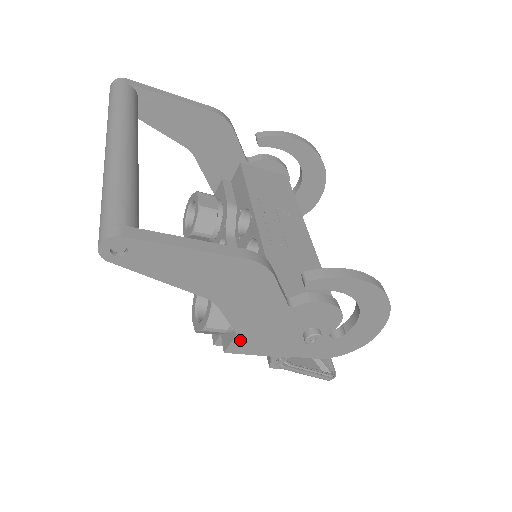
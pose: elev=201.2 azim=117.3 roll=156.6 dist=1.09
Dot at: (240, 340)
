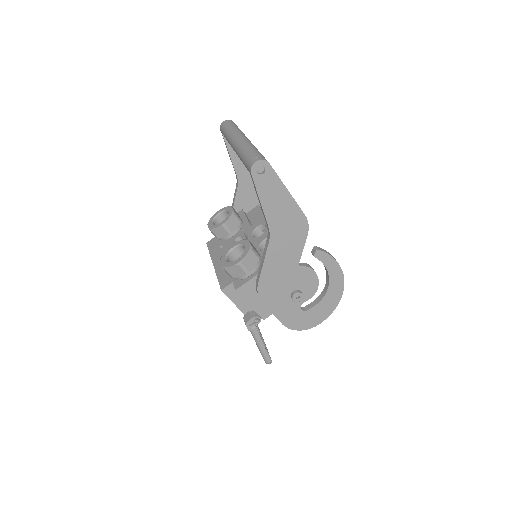
Dot at: (251, 284)
